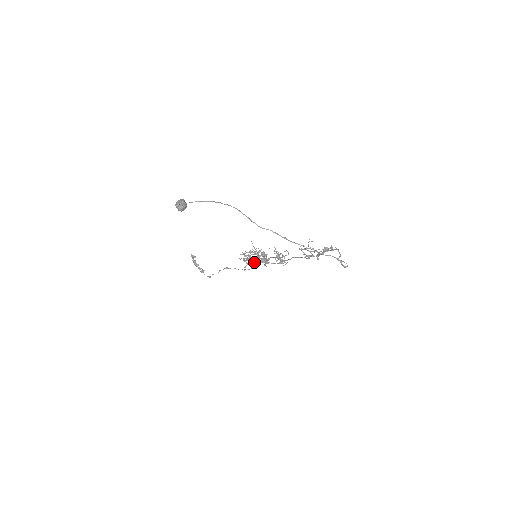
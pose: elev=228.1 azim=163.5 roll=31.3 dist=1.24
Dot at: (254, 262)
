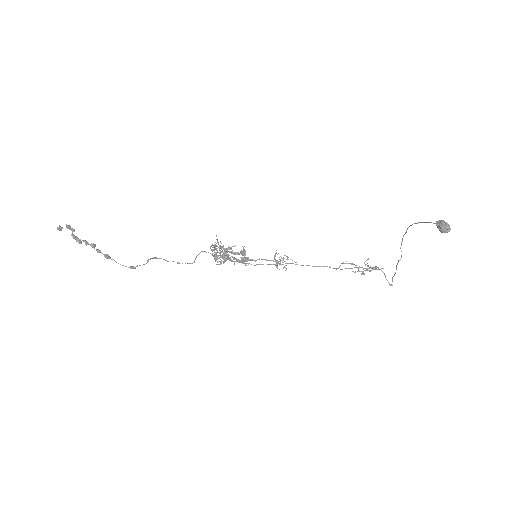
Dot at: (226, 259)
